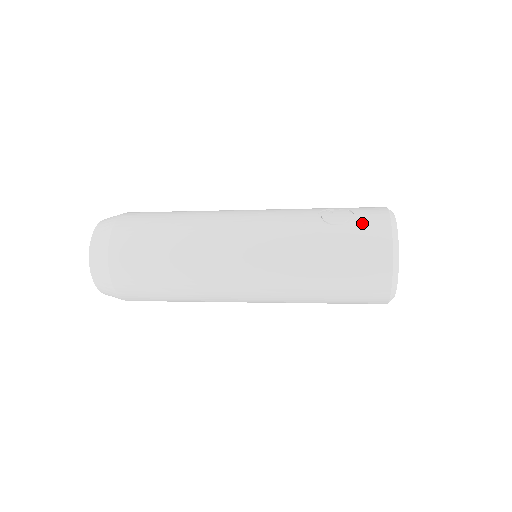
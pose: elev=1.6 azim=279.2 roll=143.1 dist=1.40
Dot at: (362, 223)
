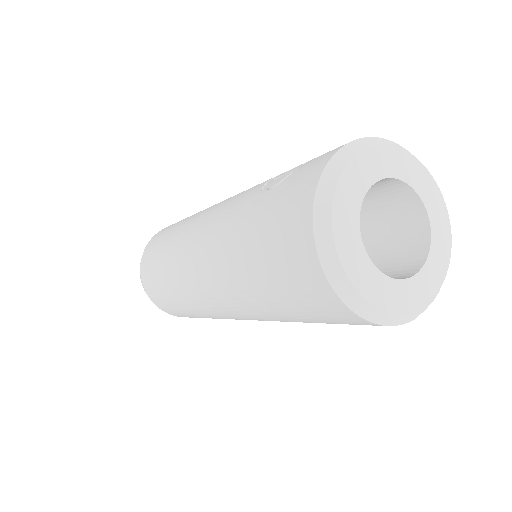
Dot at: (296, 175)
